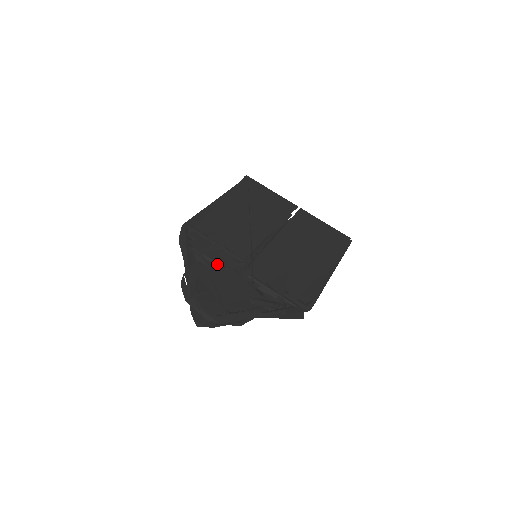
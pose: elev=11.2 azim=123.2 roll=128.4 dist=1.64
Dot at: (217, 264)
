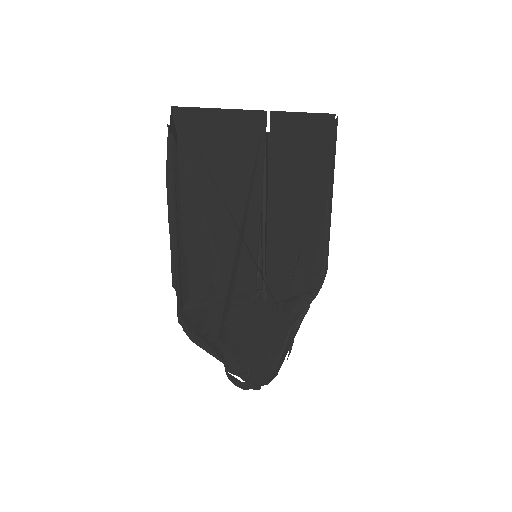
Dot at: (240, 324)
